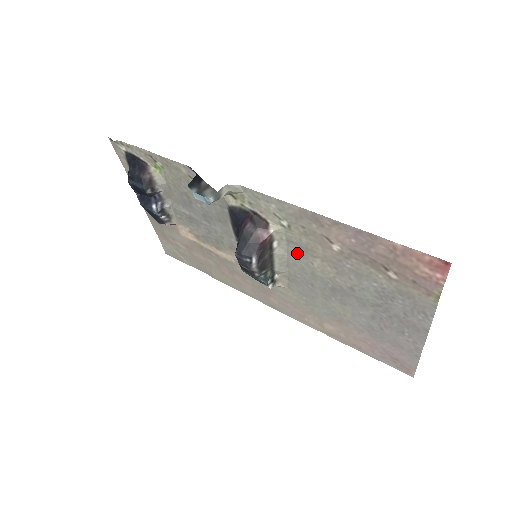
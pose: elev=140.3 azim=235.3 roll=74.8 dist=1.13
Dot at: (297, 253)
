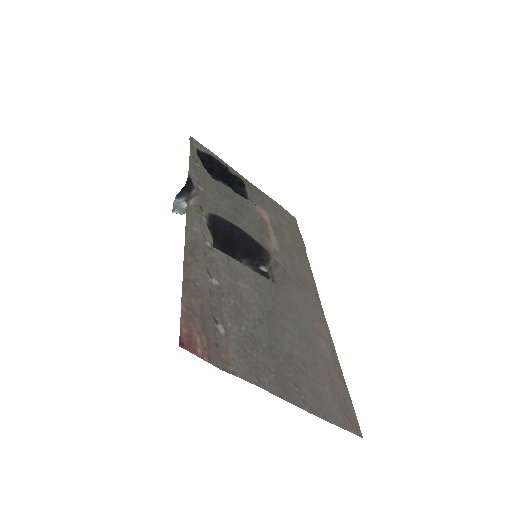
Dot at: (240, 269)
